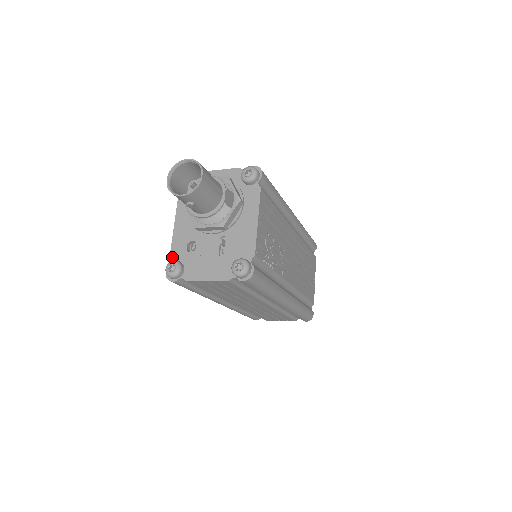
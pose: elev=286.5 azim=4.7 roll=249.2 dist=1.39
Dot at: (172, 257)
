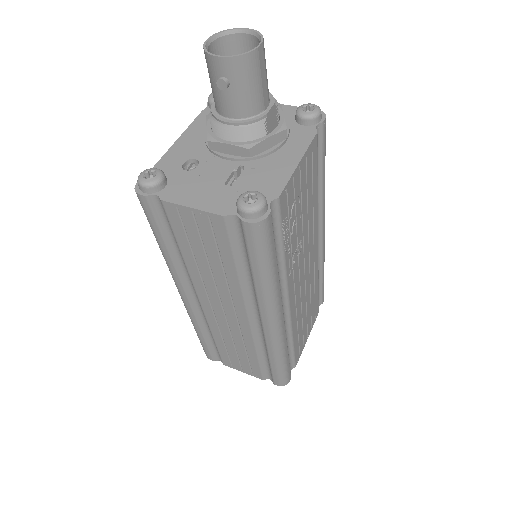
Dot at: occluded
